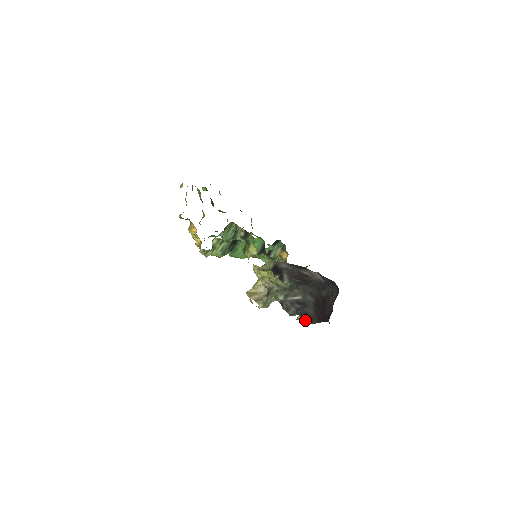
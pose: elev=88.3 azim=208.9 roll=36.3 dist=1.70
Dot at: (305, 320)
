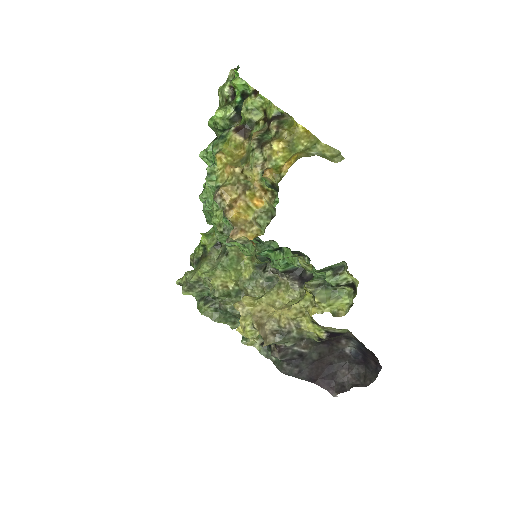
Dot at: (291, 371)
